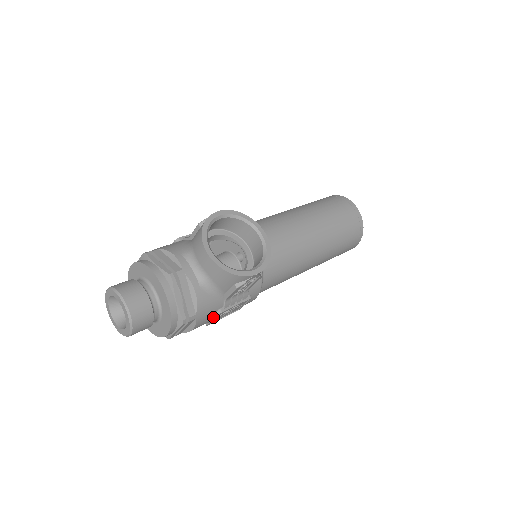
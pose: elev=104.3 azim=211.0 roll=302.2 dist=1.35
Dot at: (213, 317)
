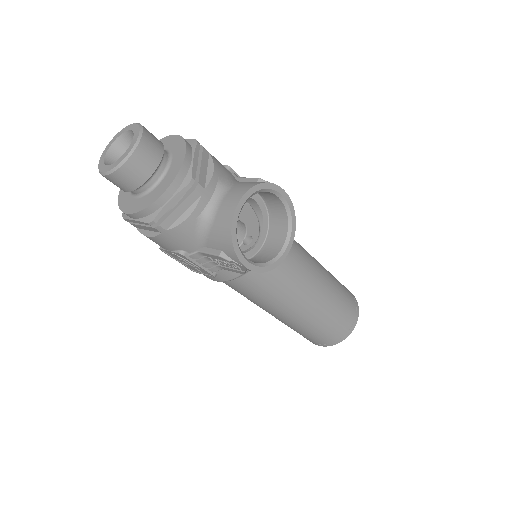
Dot at: (173, 250)
